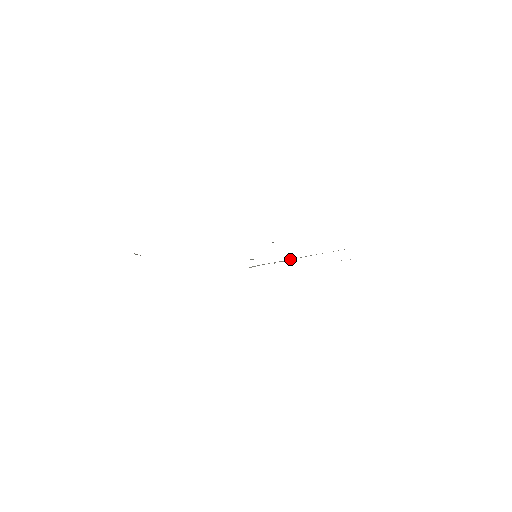
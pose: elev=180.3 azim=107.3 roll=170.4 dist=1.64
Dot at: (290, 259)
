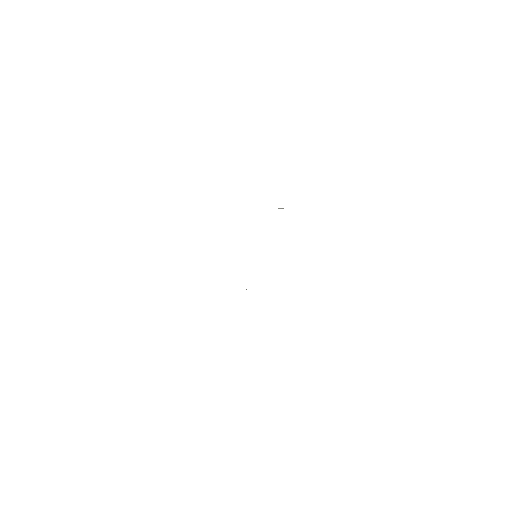
Dot at: occluded
